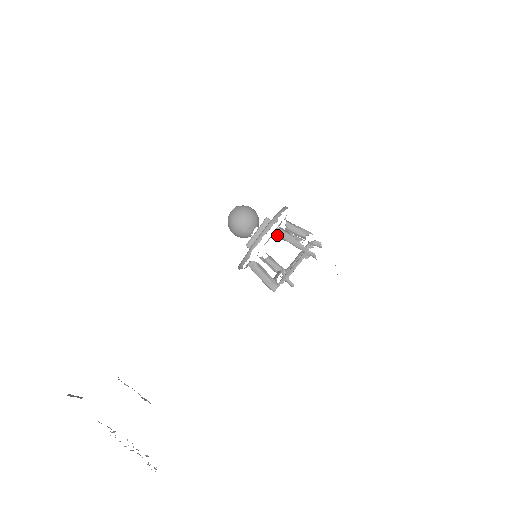
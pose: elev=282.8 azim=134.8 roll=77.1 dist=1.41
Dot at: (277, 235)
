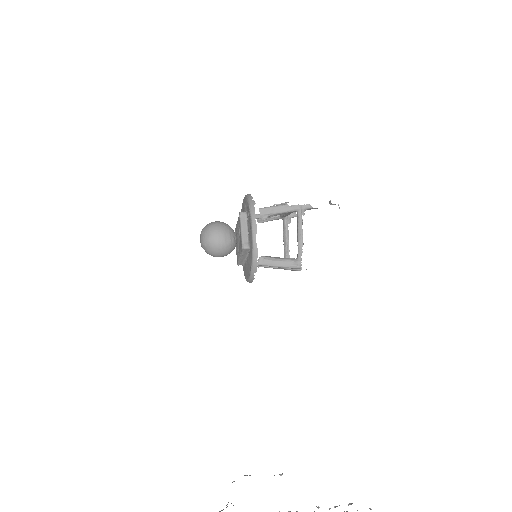
Dot at: (263, 215)
